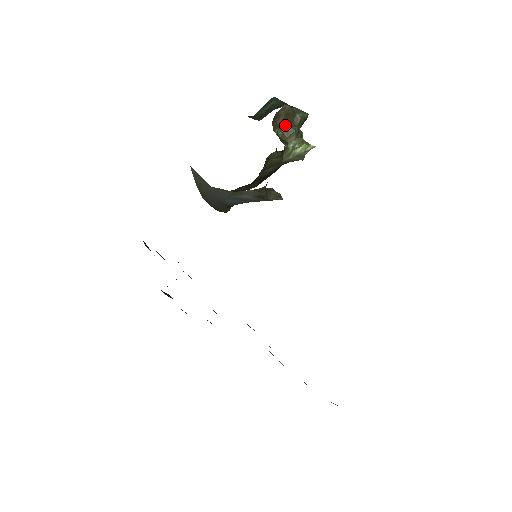
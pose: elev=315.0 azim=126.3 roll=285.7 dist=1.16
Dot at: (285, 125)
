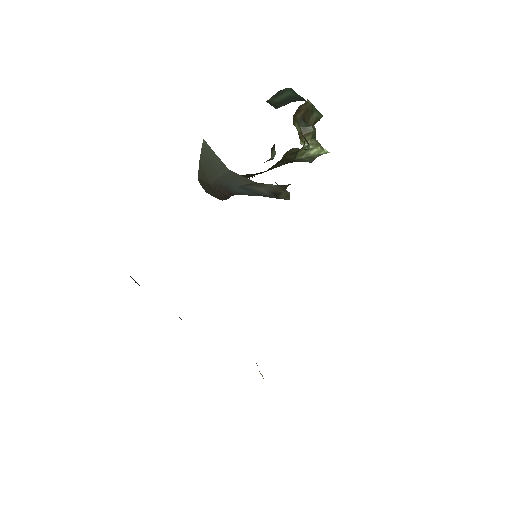
Dot at: (304, 121)
